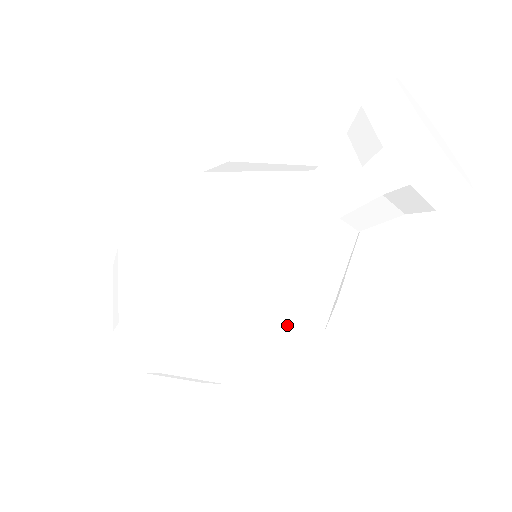
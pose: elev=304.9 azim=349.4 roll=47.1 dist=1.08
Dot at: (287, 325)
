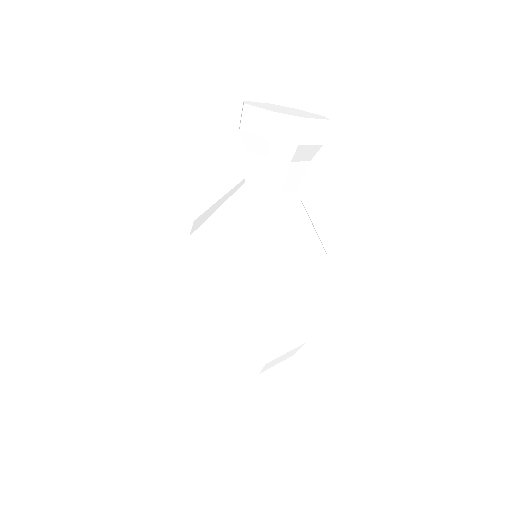
Dot at: (307, 271)
